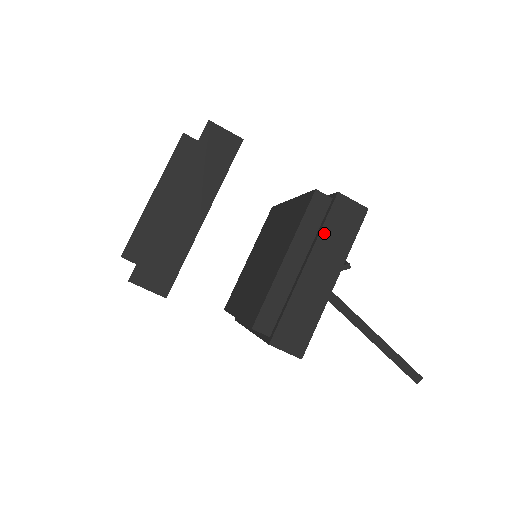
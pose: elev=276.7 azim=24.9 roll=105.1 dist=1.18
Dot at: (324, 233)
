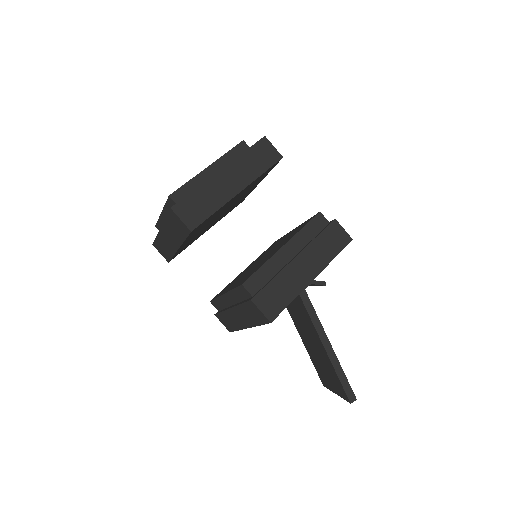
Dot at: (317, 241)
